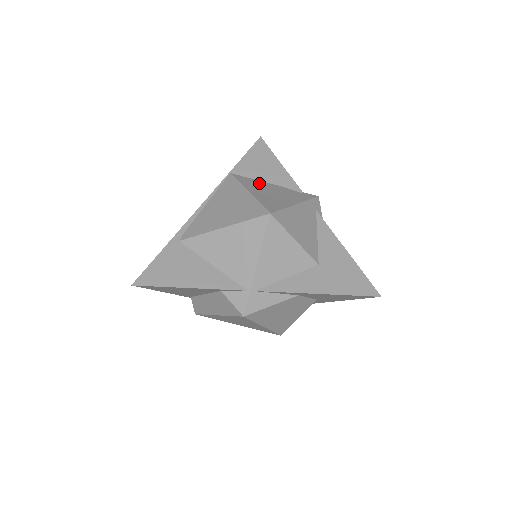
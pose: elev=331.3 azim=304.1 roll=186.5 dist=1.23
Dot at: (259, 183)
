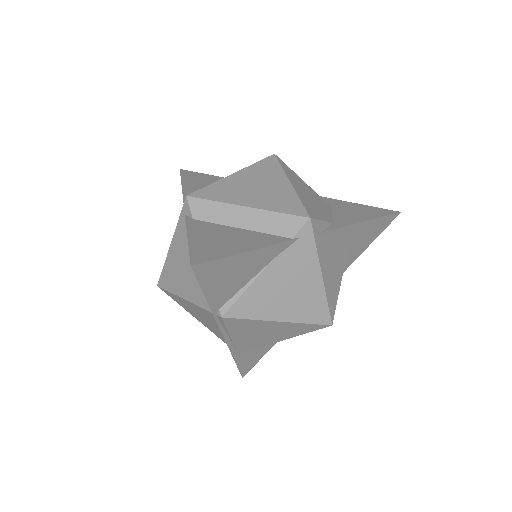
Dot at: (259, 291)
